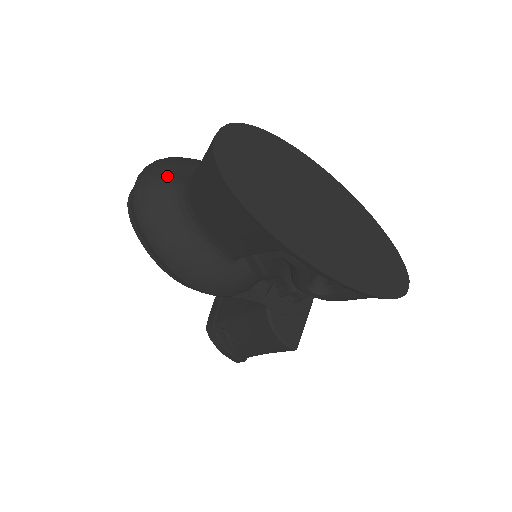
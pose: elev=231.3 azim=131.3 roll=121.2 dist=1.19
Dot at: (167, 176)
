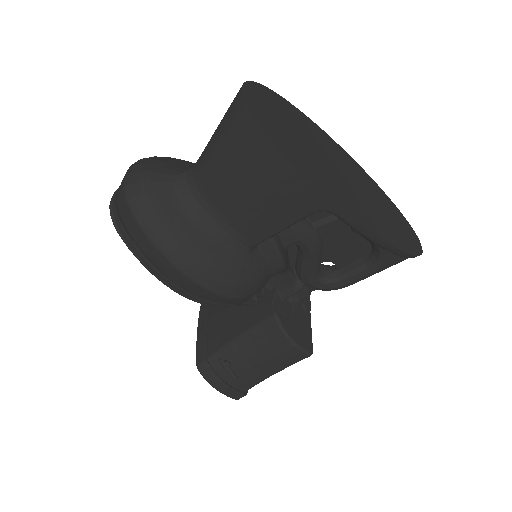
Dot at: (161, 169)
